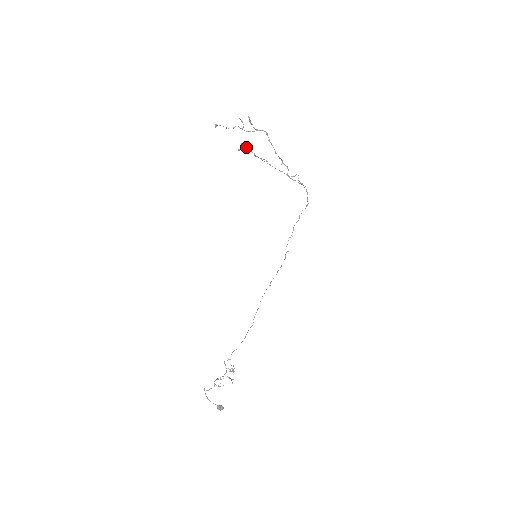
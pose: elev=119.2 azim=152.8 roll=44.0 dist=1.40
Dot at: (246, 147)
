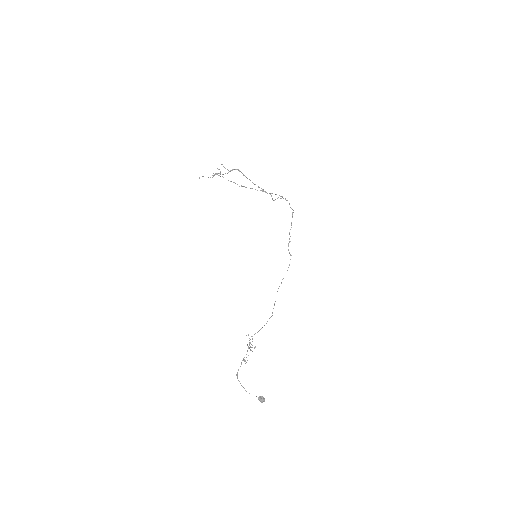
Dot at: (218, 175)
